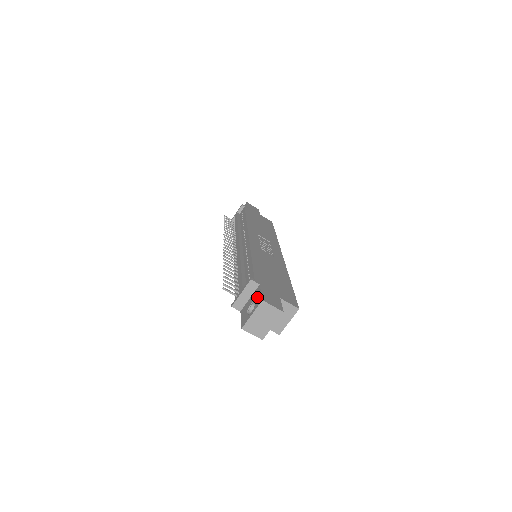
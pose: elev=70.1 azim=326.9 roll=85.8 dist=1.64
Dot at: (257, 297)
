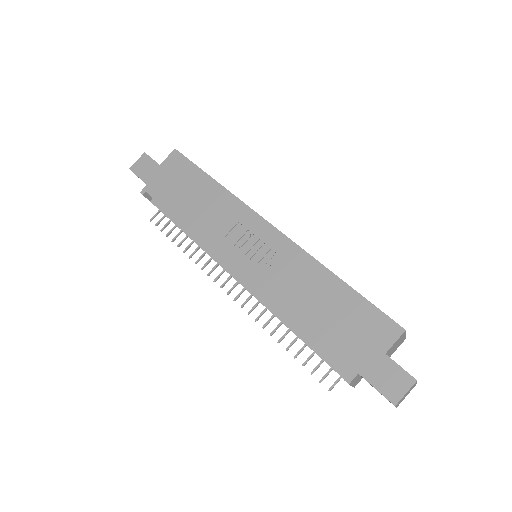
Dot at: occluded
